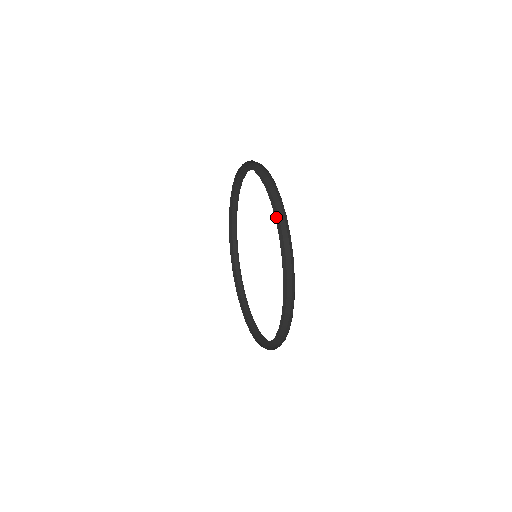
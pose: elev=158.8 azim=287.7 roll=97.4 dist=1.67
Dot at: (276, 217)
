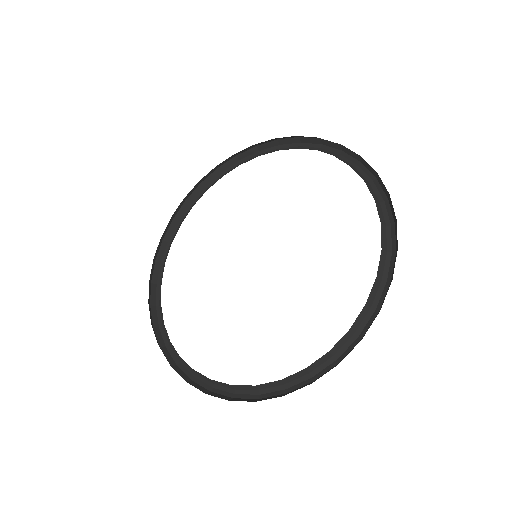
Dot at: occluded
